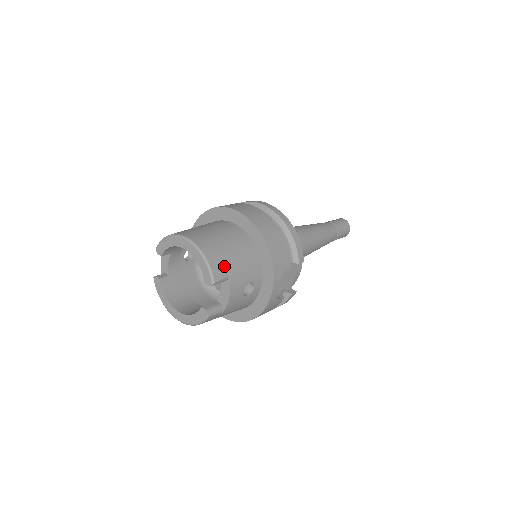
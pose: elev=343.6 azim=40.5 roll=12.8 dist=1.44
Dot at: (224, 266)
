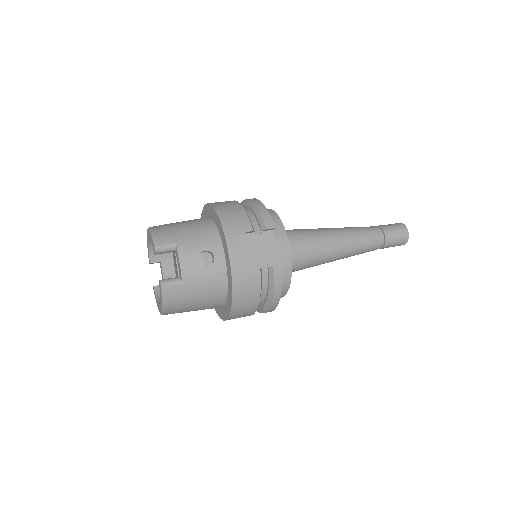
Dot at: (170, 235)
